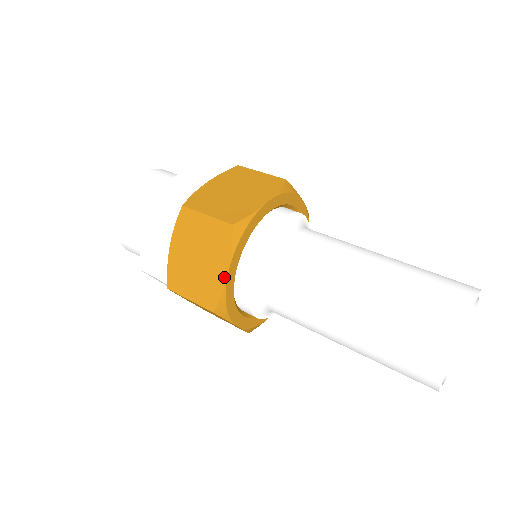
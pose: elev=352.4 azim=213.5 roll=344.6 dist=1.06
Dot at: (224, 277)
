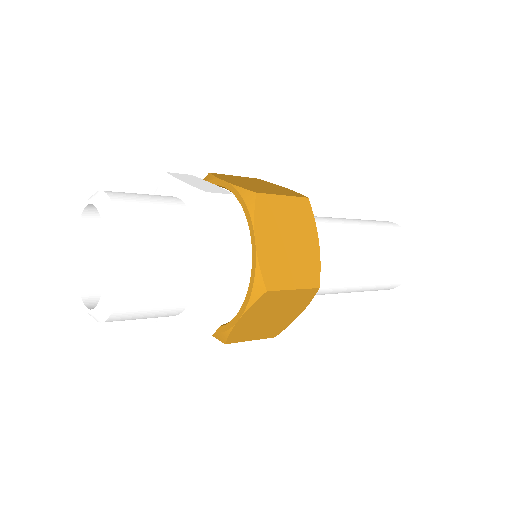
Dot at: (296, 317)
